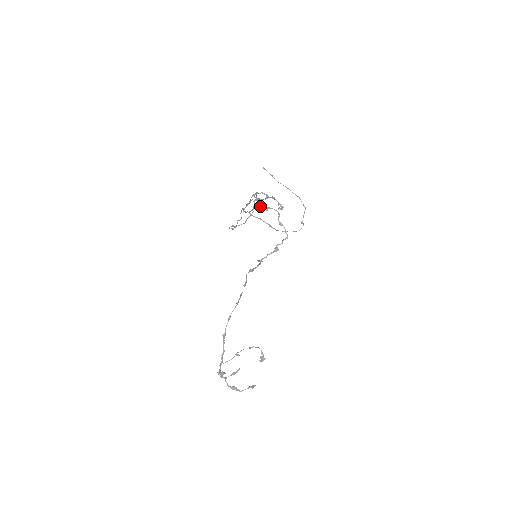
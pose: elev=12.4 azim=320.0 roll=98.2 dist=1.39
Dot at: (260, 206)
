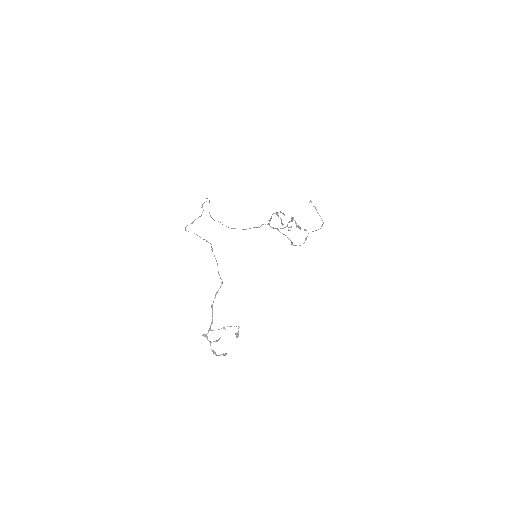
Dot at: (291, 227)
